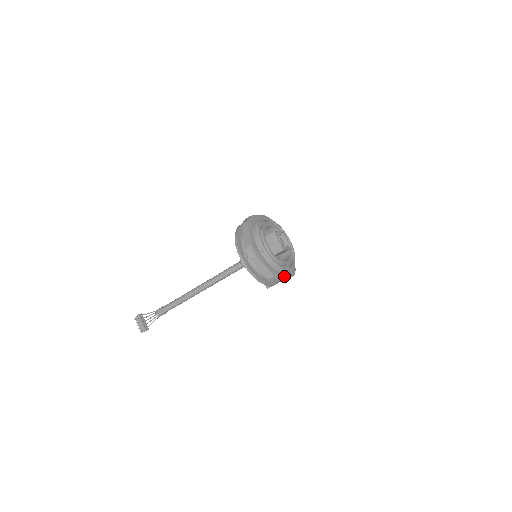
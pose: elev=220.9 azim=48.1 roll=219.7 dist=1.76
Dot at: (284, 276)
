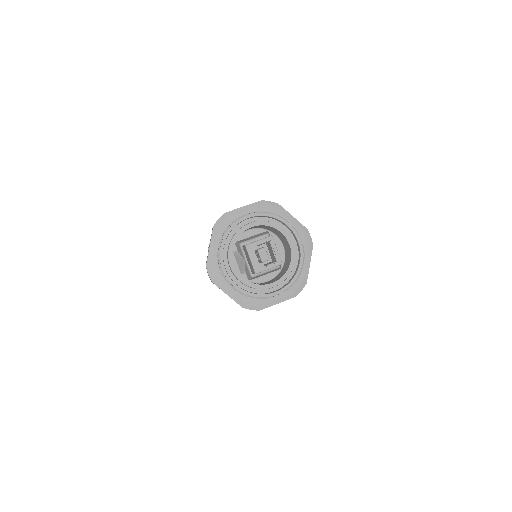
Dot at: (268, 303)
